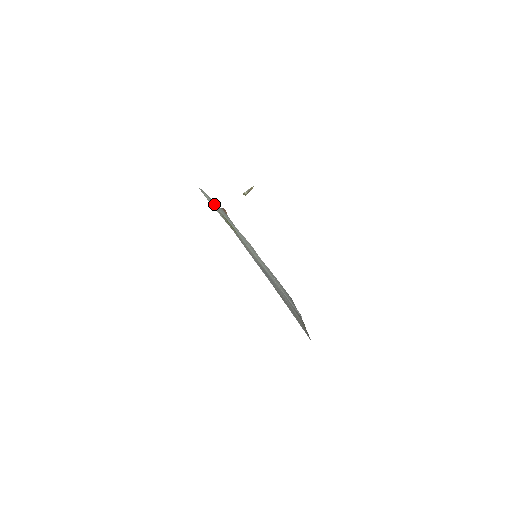
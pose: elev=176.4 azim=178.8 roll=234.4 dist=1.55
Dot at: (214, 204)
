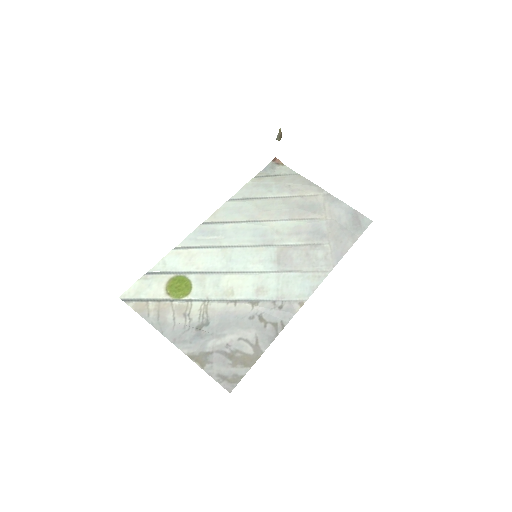
Dot at: (158, 276)
